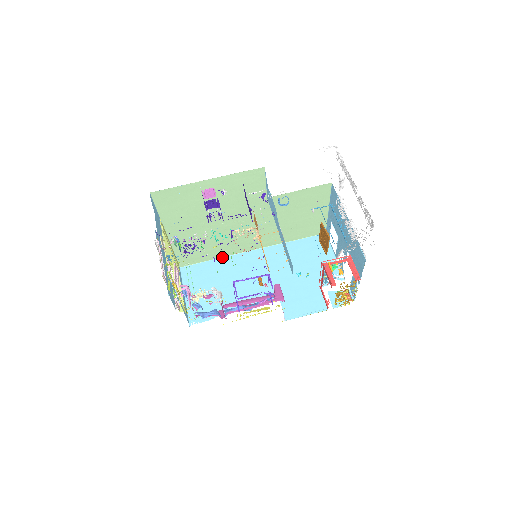
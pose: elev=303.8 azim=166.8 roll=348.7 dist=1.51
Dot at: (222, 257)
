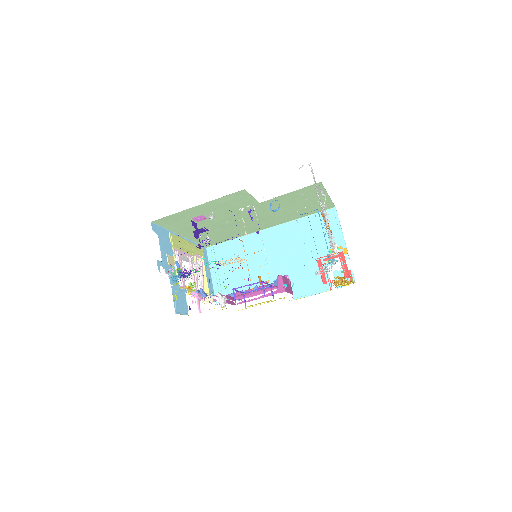
Dot at: (241, 236)
